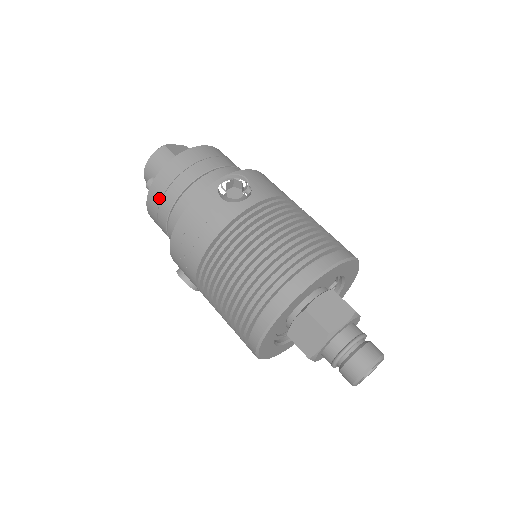
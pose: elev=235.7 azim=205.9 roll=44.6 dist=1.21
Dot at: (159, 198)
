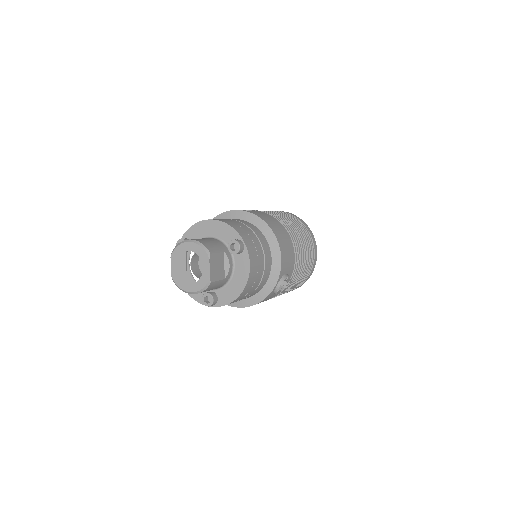
Dot at: occluded
